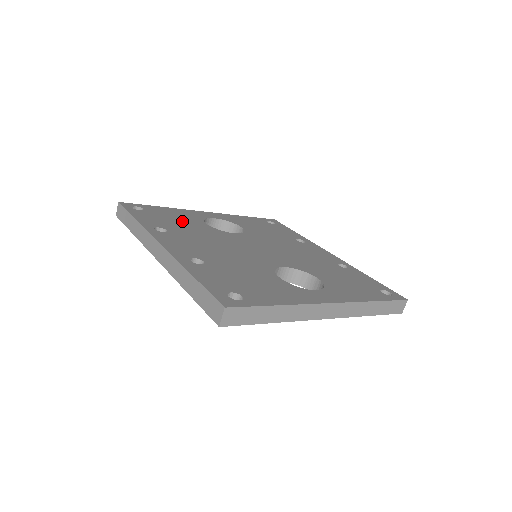
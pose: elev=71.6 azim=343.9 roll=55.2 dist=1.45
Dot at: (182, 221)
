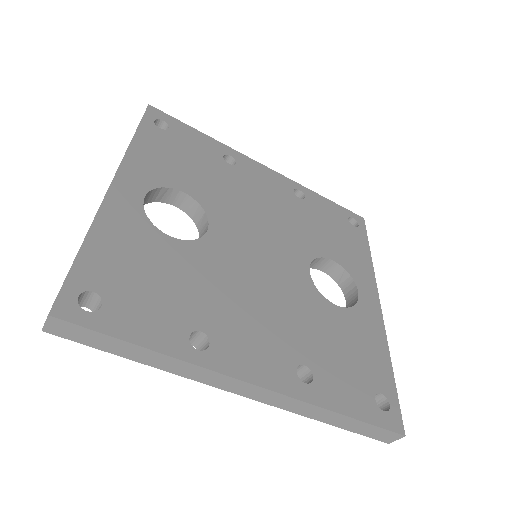
Dot at: (160, 269)
